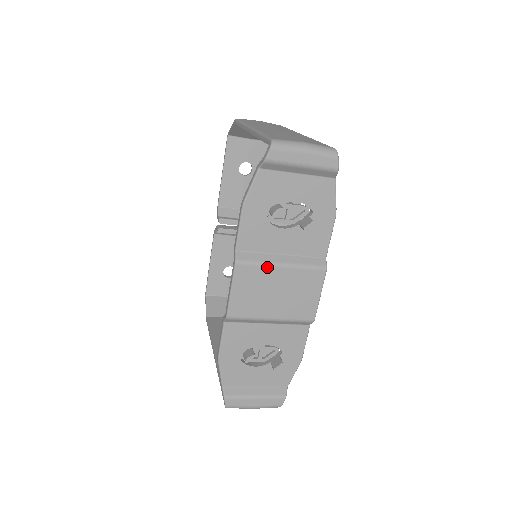
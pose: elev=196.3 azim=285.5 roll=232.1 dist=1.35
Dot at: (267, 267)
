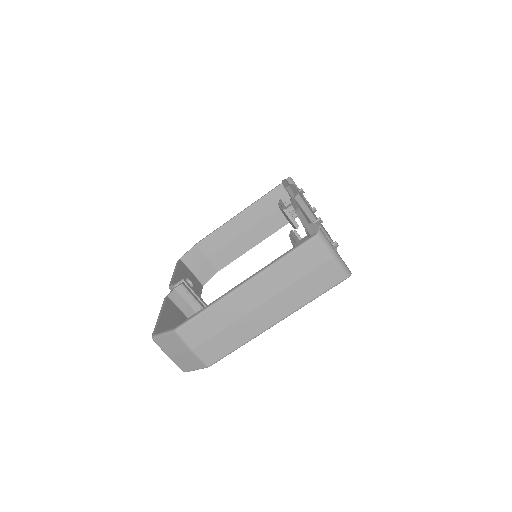
Dot at: occluded
